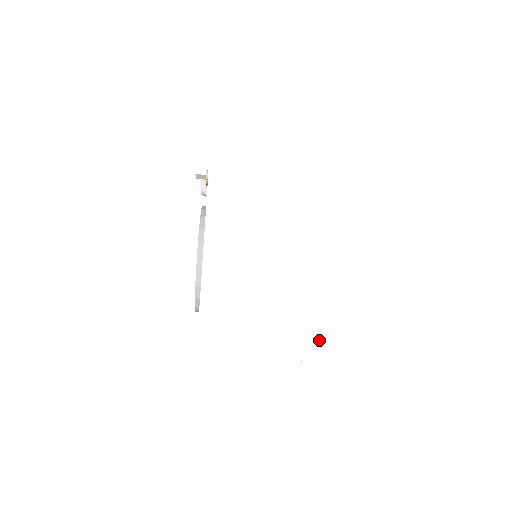
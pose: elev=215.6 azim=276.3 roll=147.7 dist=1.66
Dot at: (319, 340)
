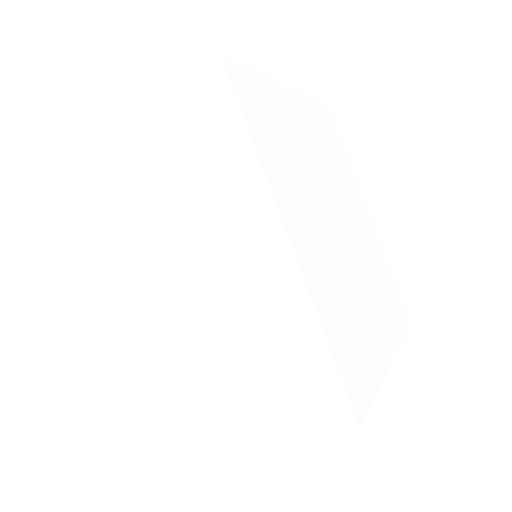
Dot at: (319, 394)
